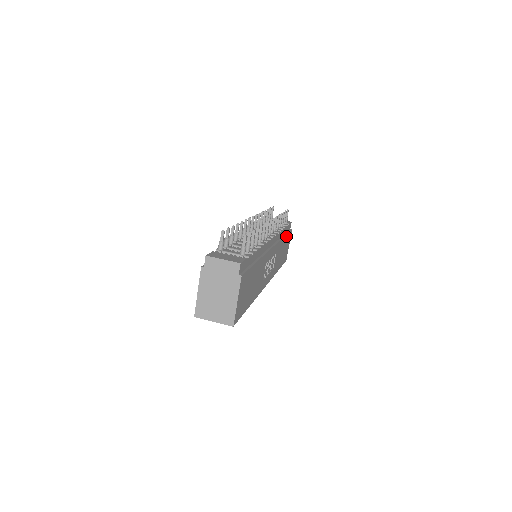
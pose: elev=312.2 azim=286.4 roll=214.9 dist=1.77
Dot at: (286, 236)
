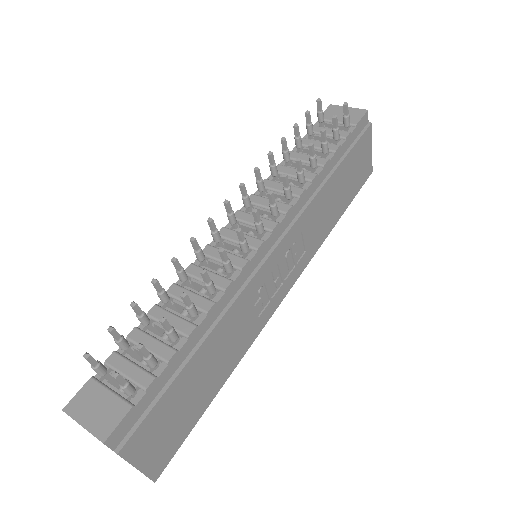
Dot at: (344, 161)
